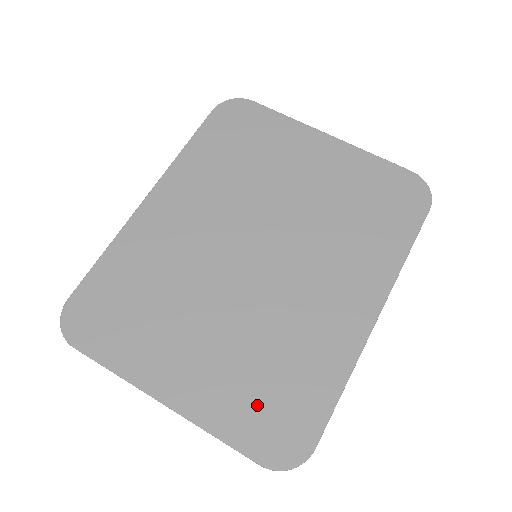
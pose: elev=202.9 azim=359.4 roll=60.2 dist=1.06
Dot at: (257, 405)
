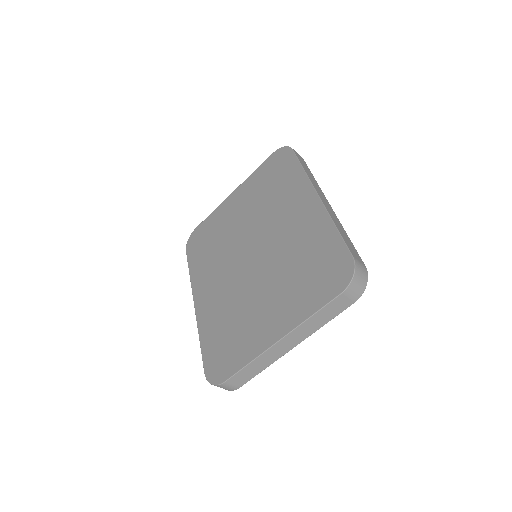
Dot at: (313, 283)
